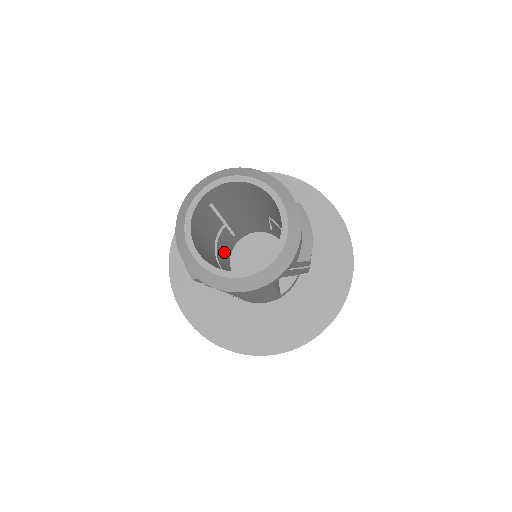
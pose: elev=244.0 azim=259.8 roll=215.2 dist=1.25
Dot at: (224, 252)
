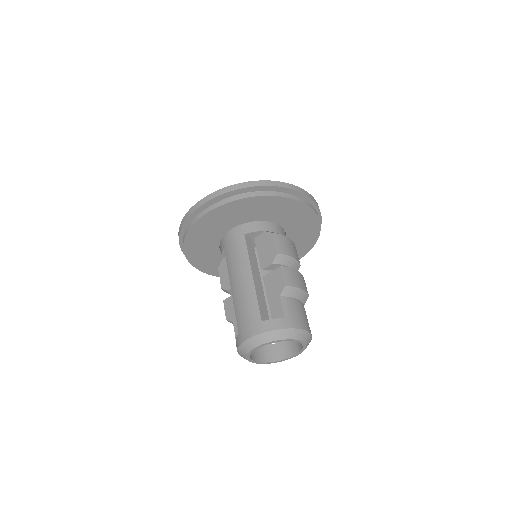
Dot at: occluded
